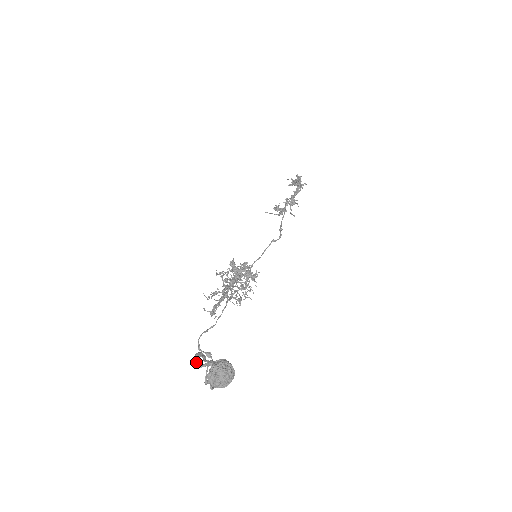
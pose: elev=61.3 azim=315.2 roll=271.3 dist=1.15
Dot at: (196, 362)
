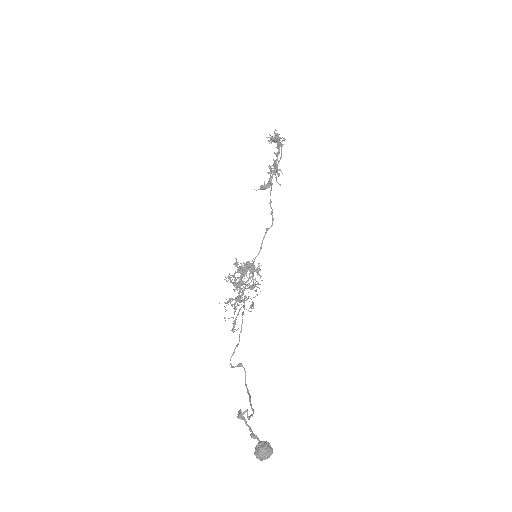
Dot at: occluded
